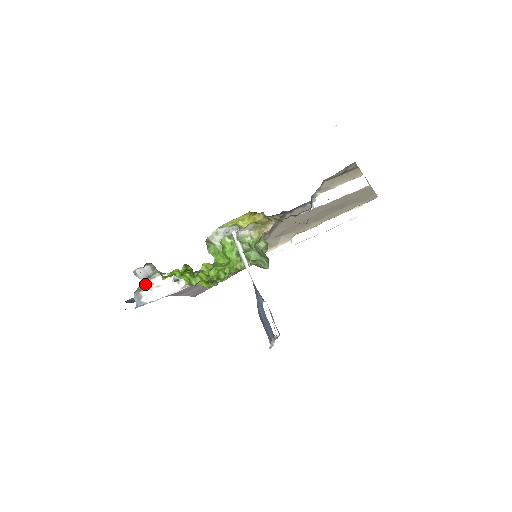
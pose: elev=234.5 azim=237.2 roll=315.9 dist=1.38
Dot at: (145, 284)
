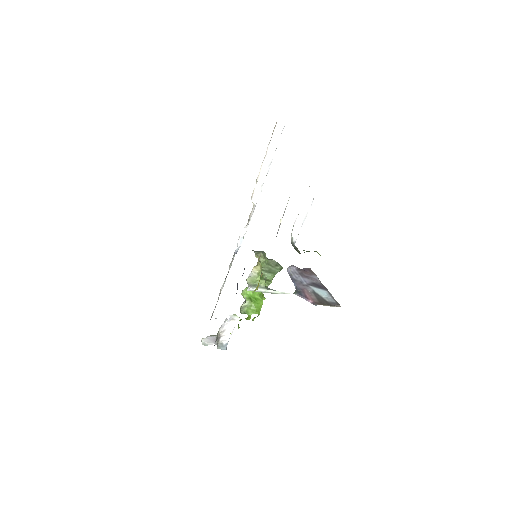
Dot at: occluded
